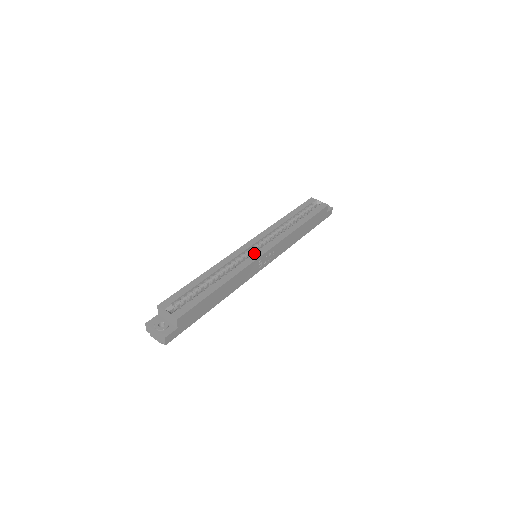
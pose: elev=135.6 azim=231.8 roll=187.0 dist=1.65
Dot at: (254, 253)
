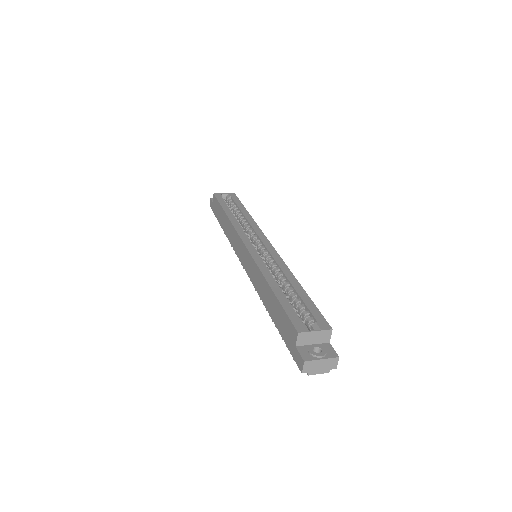
Dot at: (262, 250)
